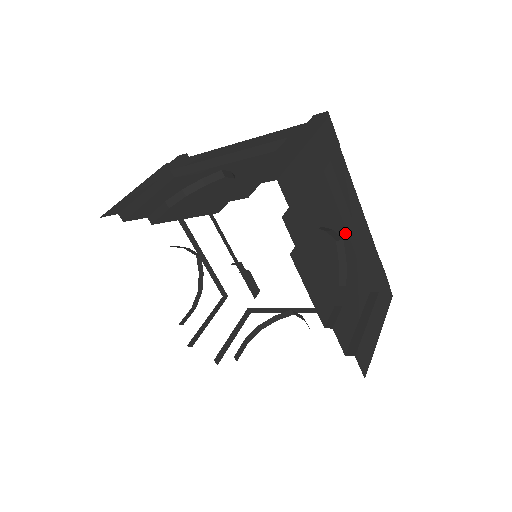
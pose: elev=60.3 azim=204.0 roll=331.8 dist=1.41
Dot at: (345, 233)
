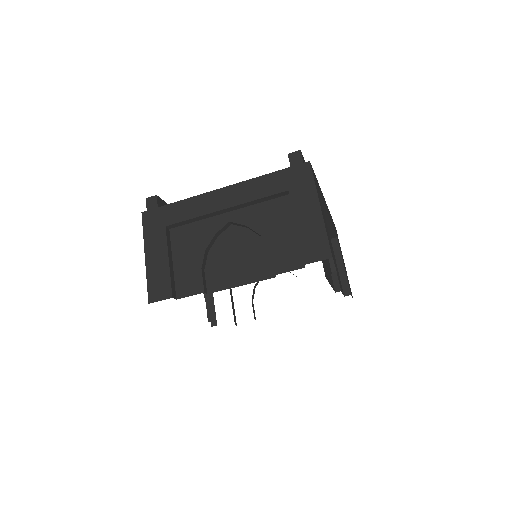
Dot at: occluded
